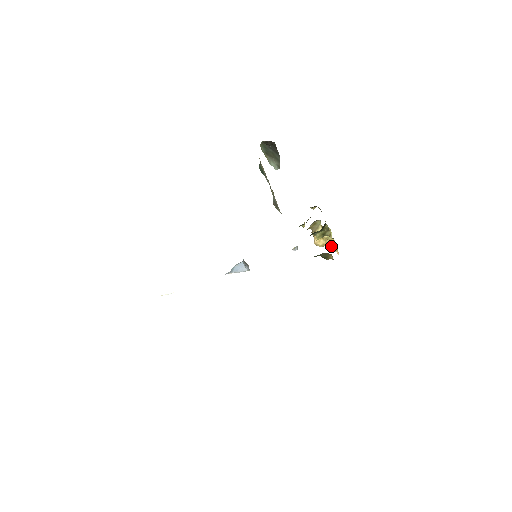
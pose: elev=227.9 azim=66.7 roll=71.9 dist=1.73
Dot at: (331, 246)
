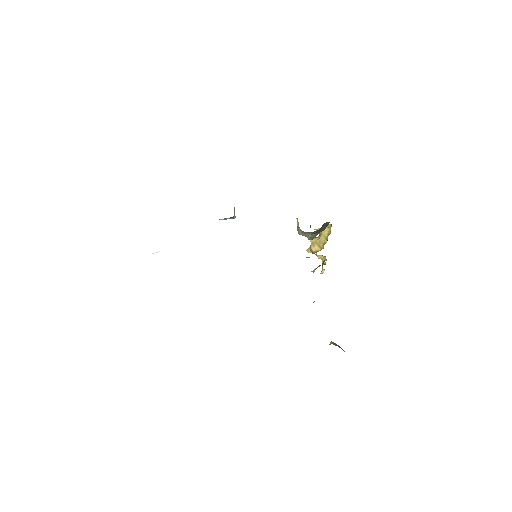
Dot at: occluded
